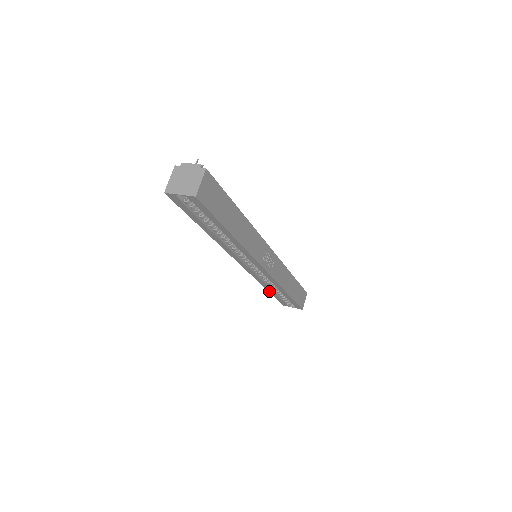
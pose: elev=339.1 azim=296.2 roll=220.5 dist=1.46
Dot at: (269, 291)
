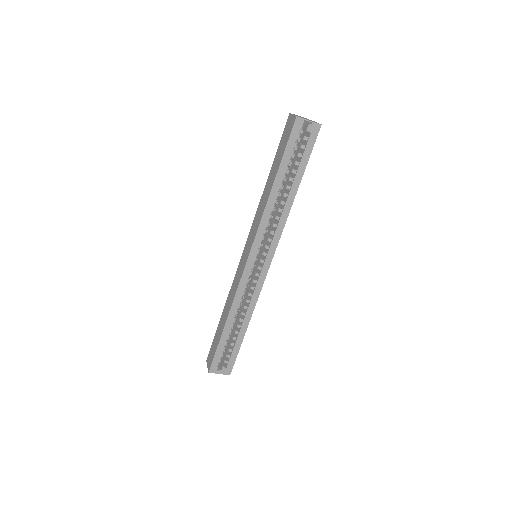
Dot at: (225, 327)
